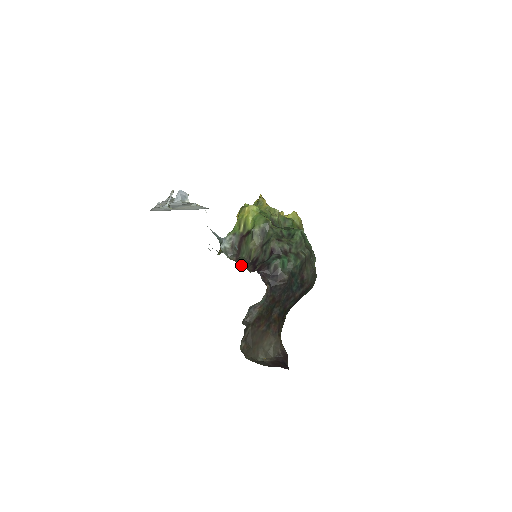
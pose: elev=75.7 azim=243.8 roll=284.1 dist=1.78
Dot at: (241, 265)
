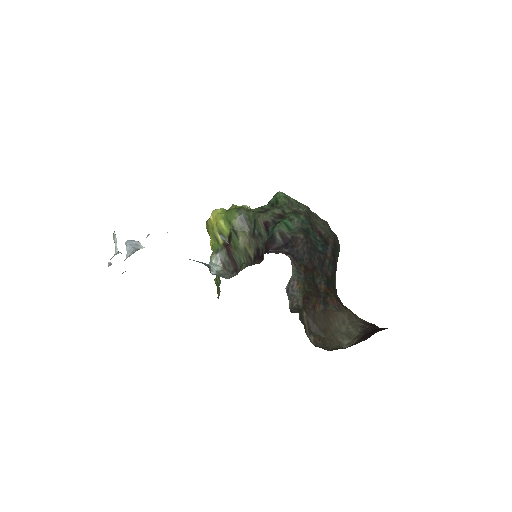
Dot at: occluded
